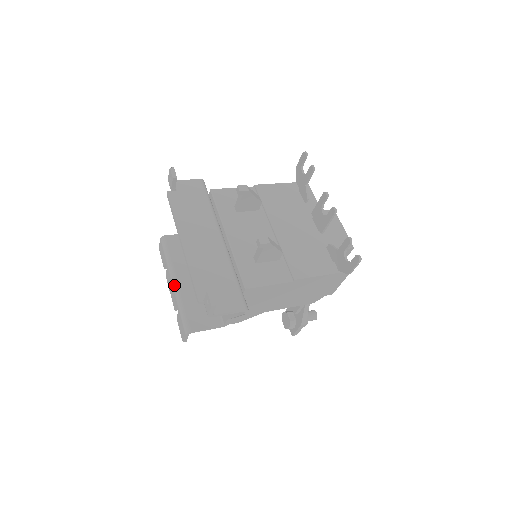
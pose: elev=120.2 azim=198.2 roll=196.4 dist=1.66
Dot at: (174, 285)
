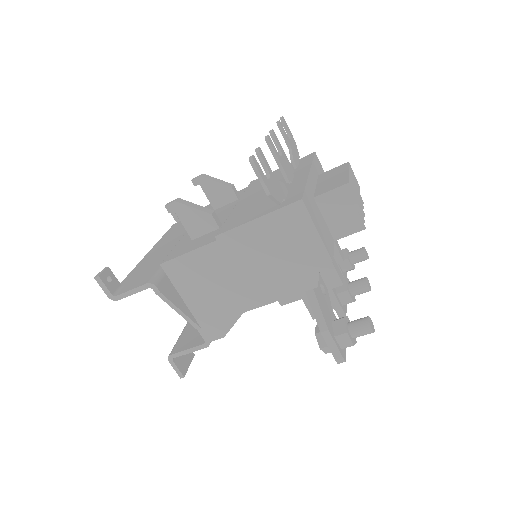
Dot at: occluded
